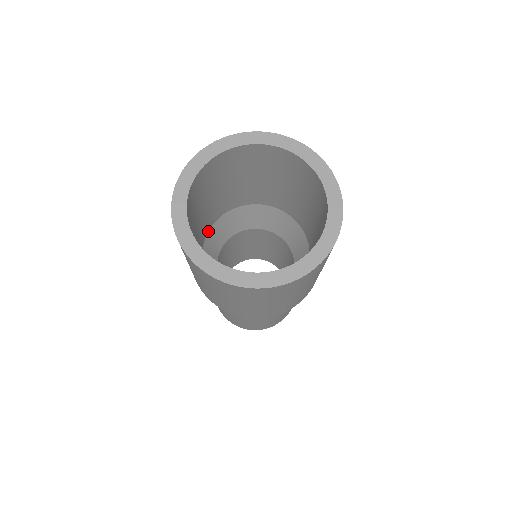
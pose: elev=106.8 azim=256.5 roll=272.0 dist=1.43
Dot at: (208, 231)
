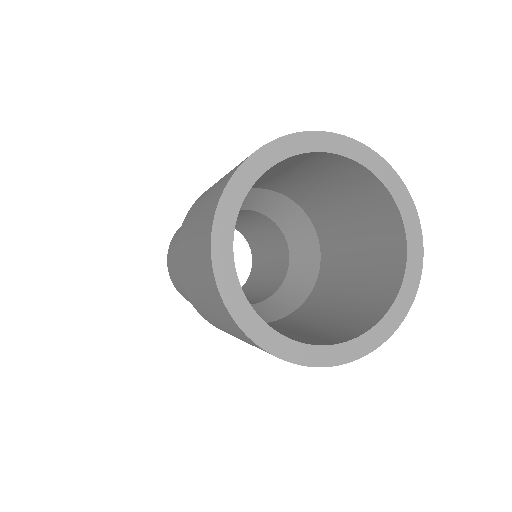
Dot at: occluded
